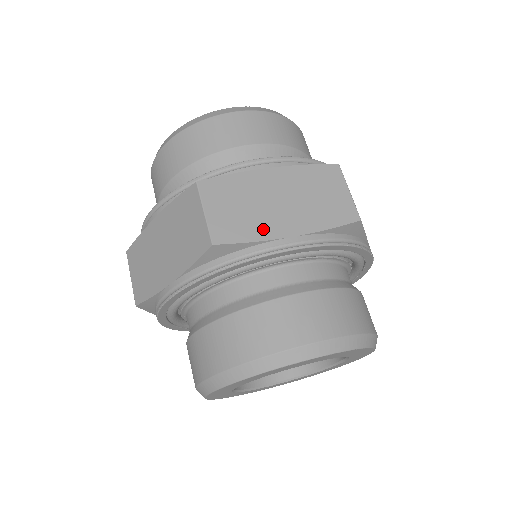
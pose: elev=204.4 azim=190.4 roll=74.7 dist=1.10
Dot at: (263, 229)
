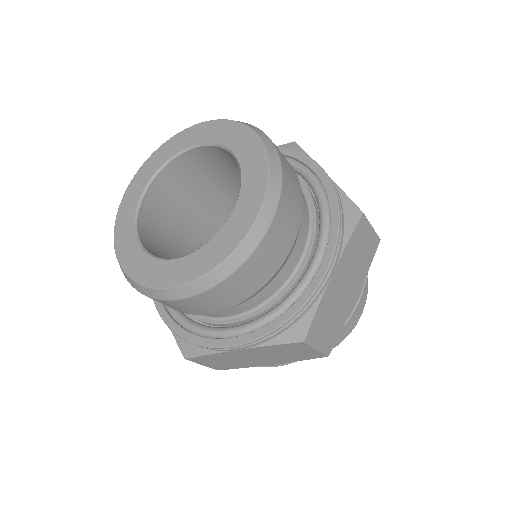
Dot at: (344, 314)
